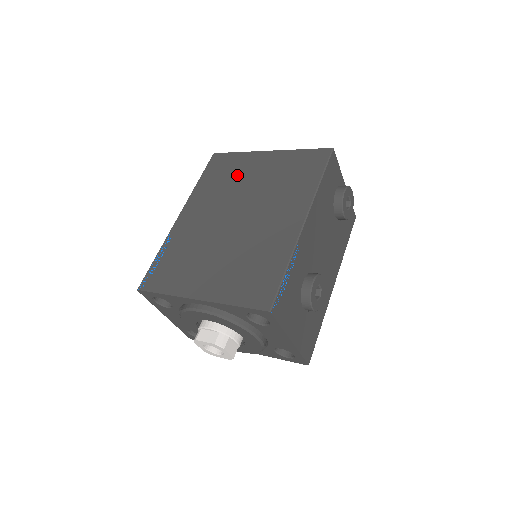
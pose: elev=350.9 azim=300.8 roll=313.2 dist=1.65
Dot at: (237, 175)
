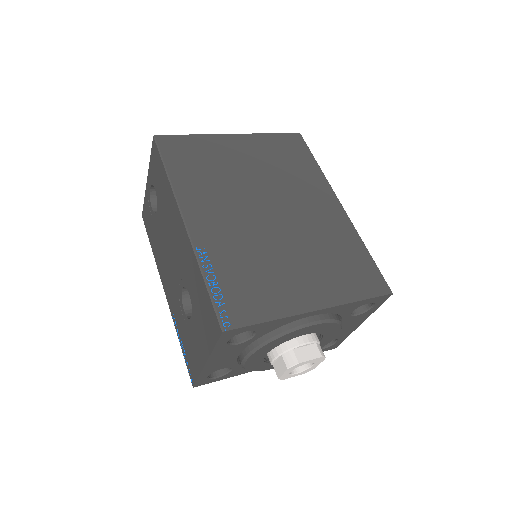
Dot at: (221, 163)
